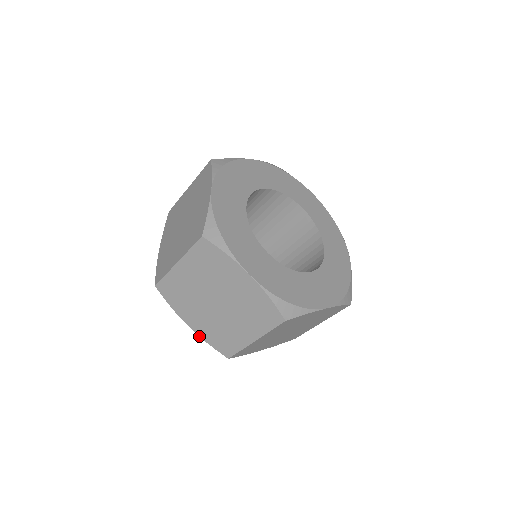
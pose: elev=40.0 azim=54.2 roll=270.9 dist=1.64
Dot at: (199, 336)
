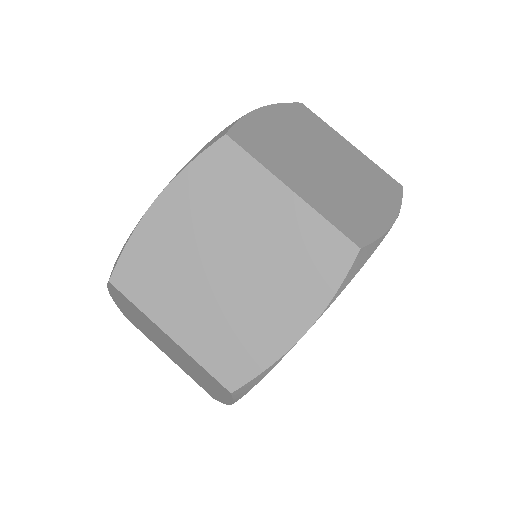
Dot at: (114, 301)
